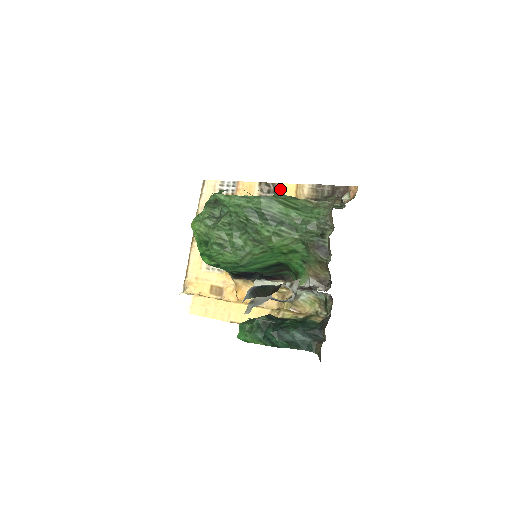
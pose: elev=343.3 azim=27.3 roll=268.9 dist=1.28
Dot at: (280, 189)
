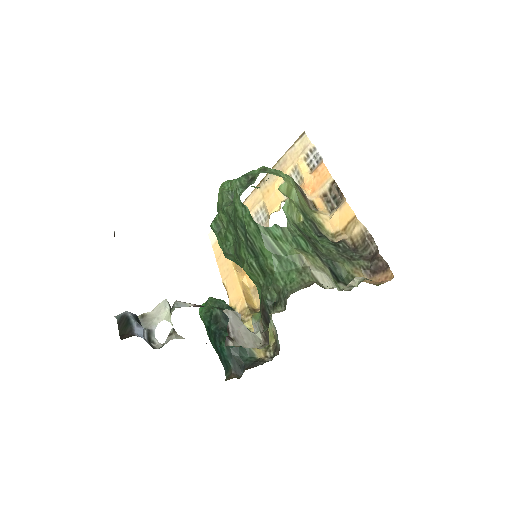
Dot at: (340, 206)
